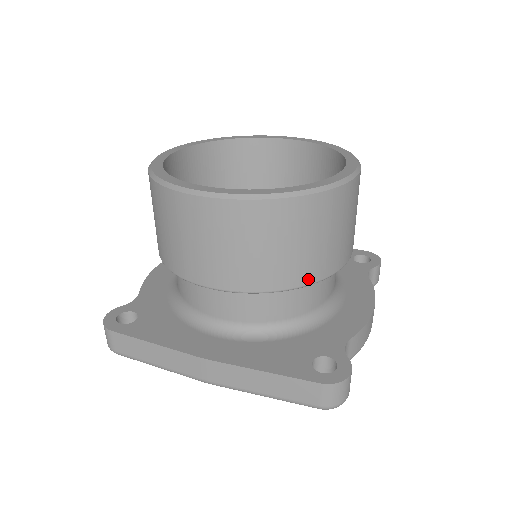
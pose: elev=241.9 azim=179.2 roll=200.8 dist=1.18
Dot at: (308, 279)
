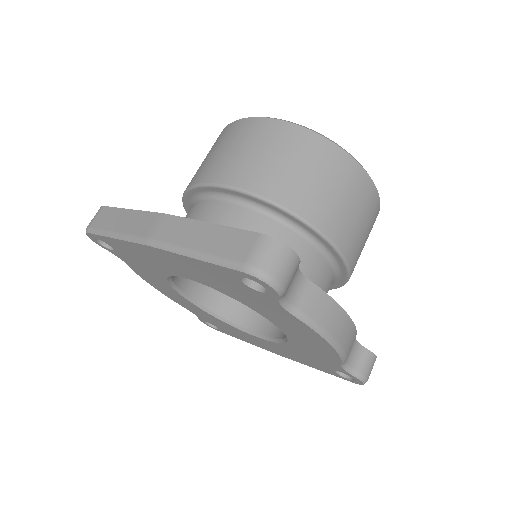
Dot at: (296, 207)
